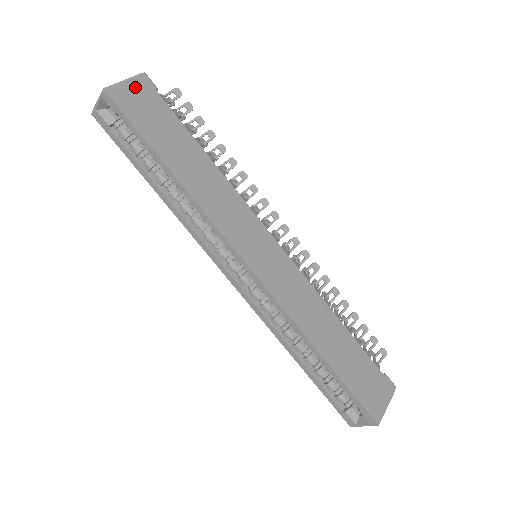
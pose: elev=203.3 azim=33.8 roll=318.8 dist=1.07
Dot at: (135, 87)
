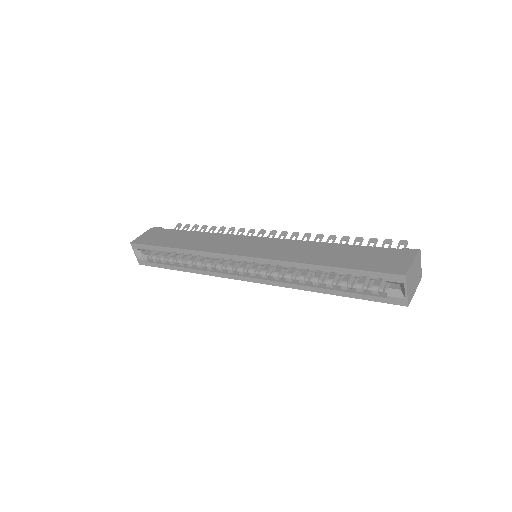
Dot at: (148, 233)
